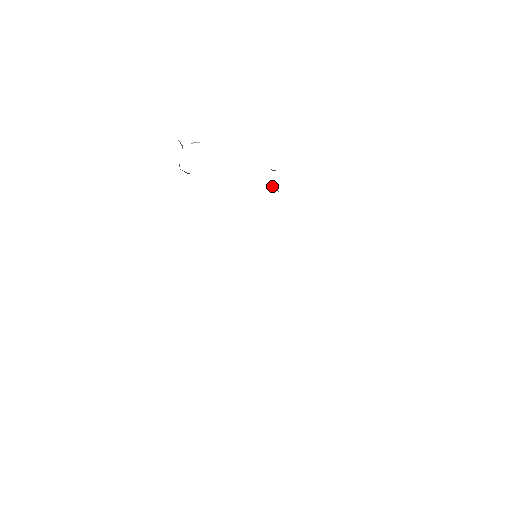
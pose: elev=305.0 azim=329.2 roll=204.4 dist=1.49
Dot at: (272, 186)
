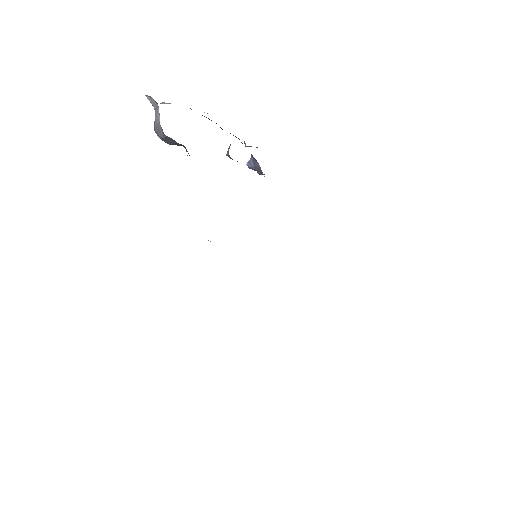
Dot at: (254, 165)
